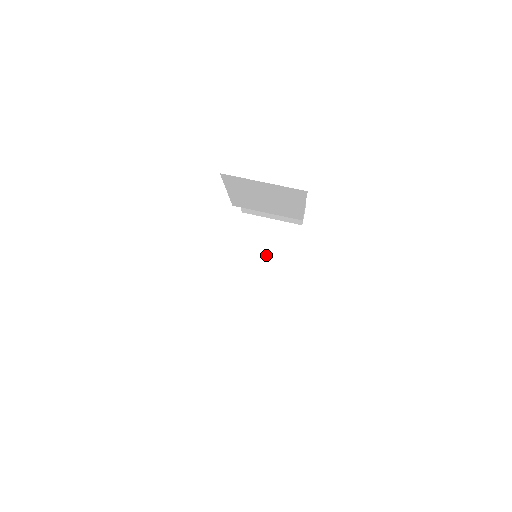
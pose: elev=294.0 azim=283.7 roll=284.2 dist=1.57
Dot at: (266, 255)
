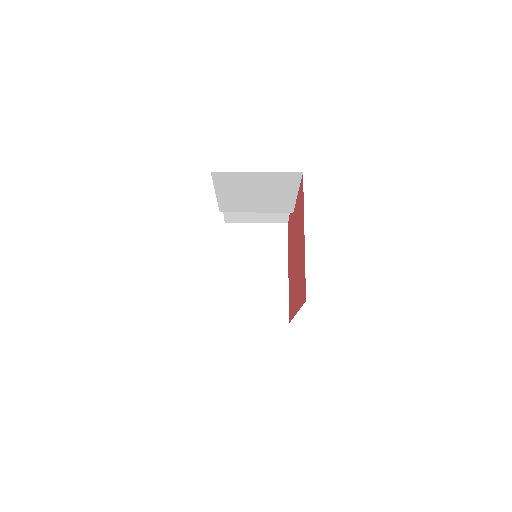
Dot at: (259, 260)
